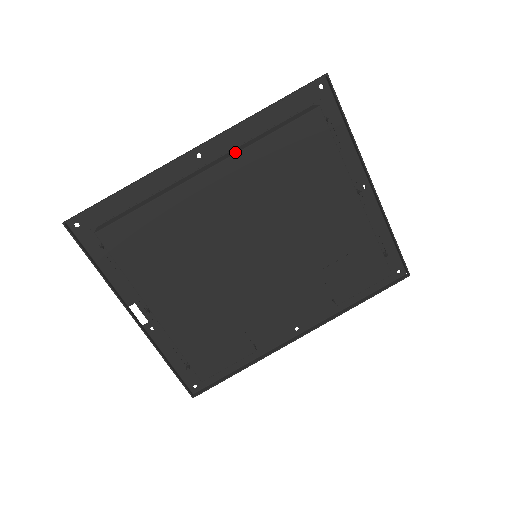
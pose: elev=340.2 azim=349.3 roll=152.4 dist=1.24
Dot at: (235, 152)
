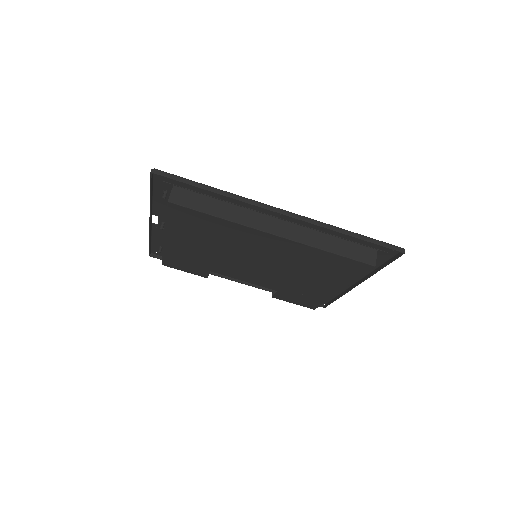
Dot at: (302, 241)
